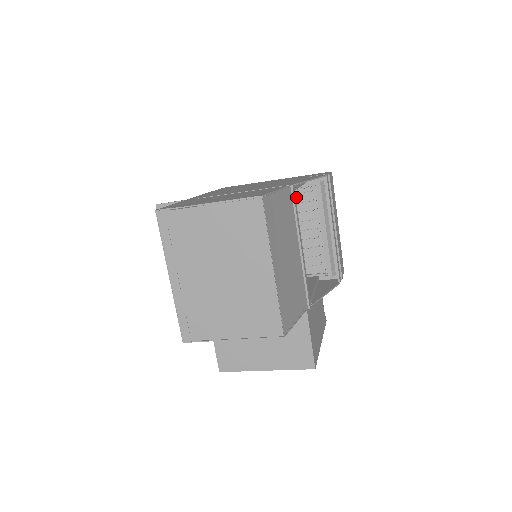
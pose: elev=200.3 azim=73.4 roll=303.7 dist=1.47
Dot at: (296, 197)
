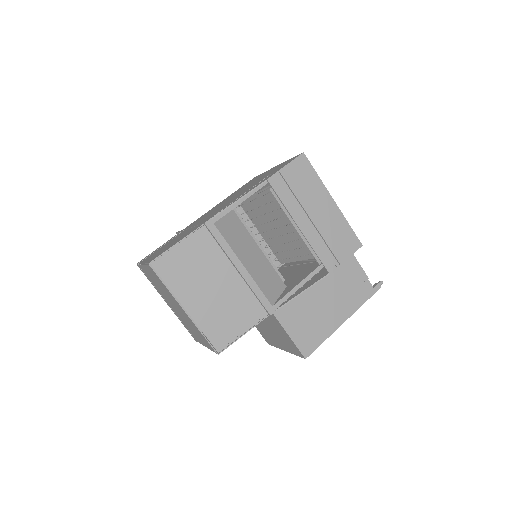
Dot at: occluded
